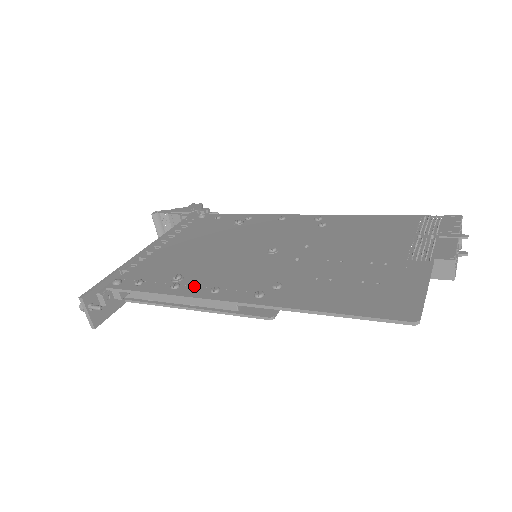
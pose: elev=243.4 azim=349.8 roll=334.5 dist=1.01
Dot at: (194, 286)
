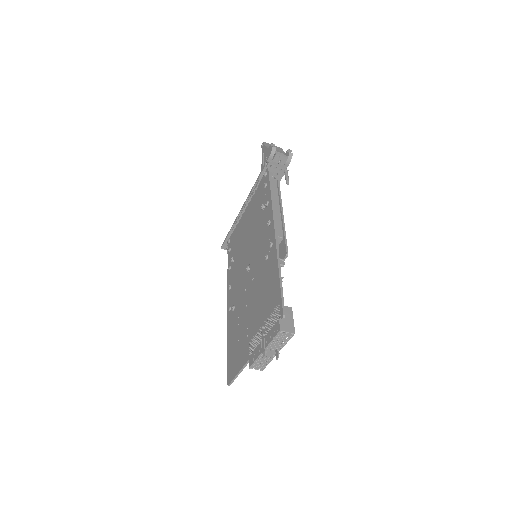
Dot at: (231, 275)
